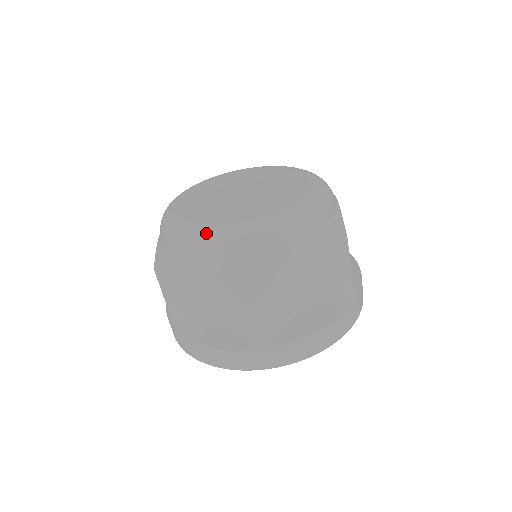
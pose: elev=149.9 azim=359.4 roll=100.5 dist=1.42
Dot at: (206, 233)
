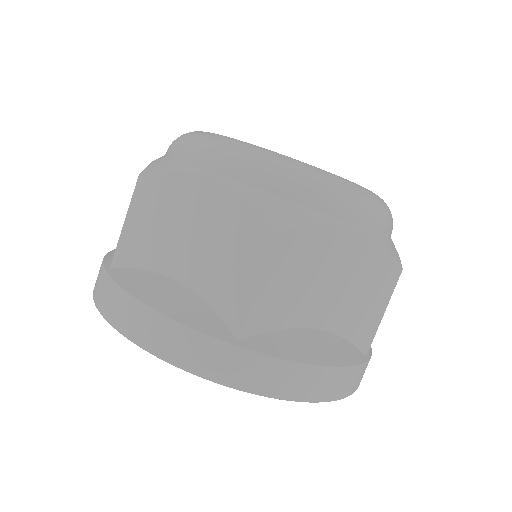
Dot at: occluded
